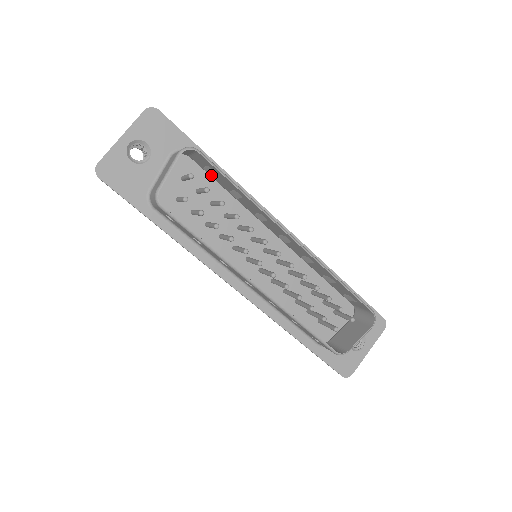
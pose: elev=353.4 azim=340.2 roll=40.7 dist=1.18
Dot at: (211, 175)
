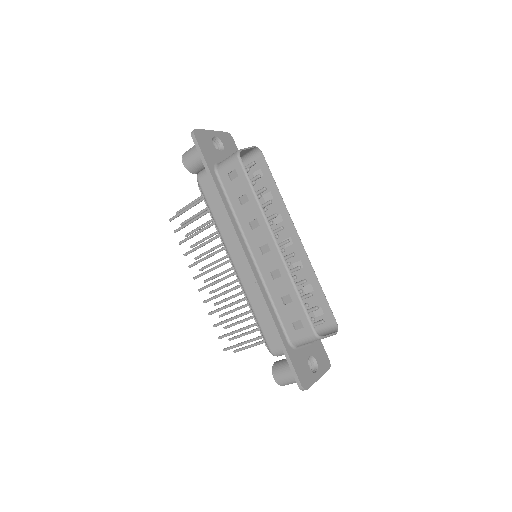
Dot at: occluded
